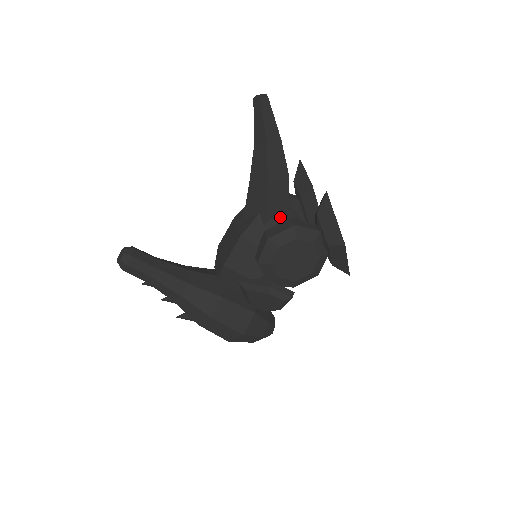
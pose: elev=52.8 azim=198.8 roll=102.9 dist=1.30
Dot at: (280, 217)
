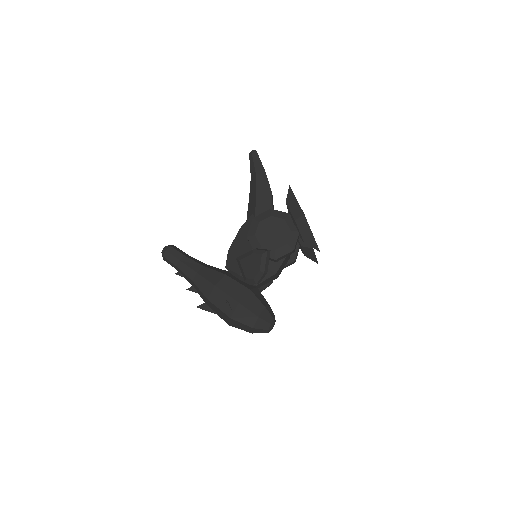
Dot at: occluded
